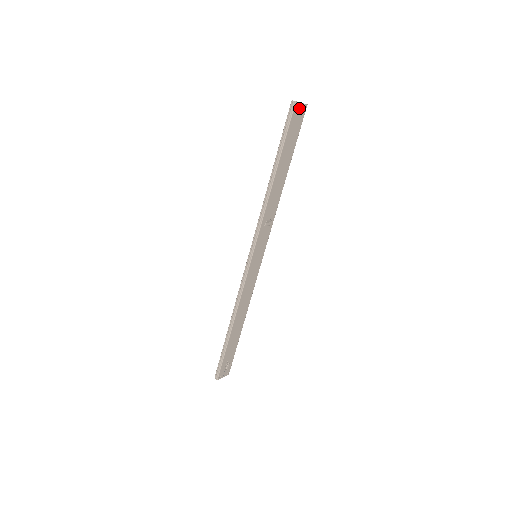
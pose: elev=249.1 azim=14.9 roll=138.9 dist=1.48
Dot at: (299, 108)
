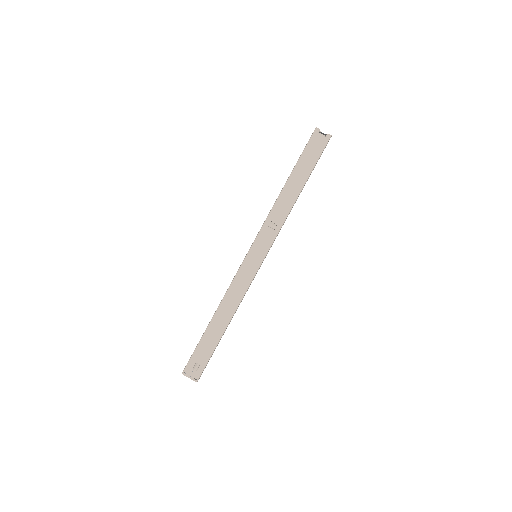
Dot at: (320, 135)
